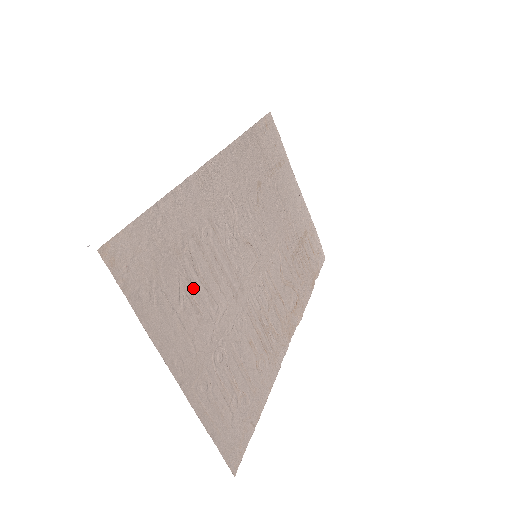
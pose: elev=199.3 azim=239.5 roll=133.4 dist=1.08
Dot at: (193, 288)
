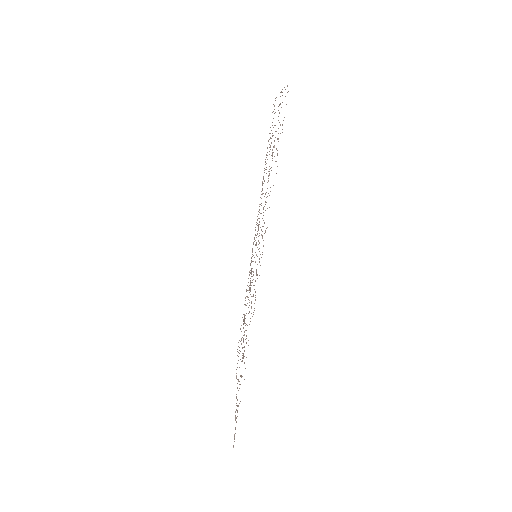
Dot at: (269, 154)
